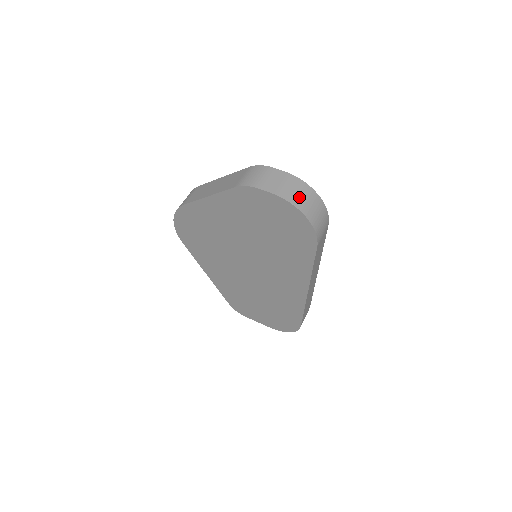
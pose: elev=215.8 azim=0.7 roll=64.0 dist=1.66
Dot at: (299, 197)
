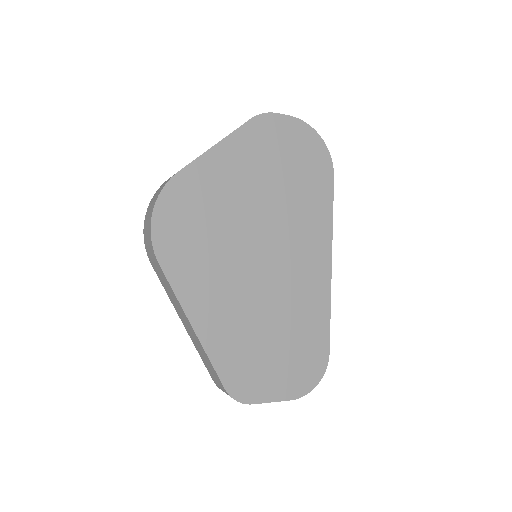
Dot at: occluded
